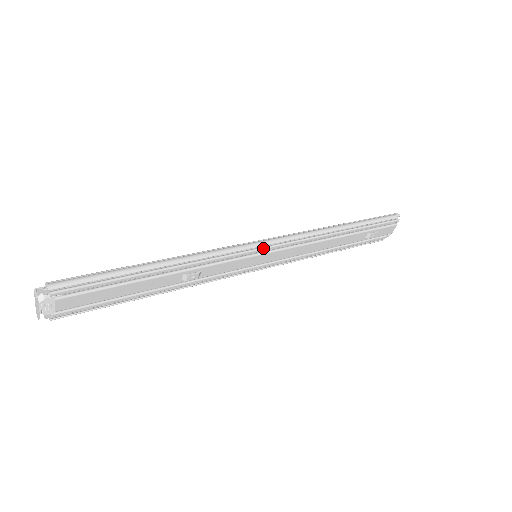
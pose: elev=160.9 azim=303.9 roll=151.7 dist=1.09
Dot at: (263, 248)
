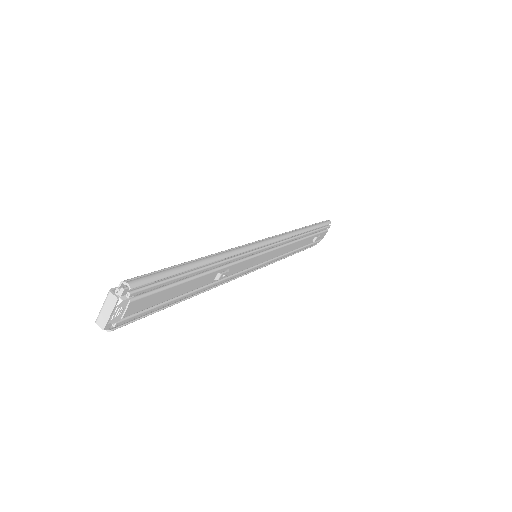
Dot at: (266, 247)
